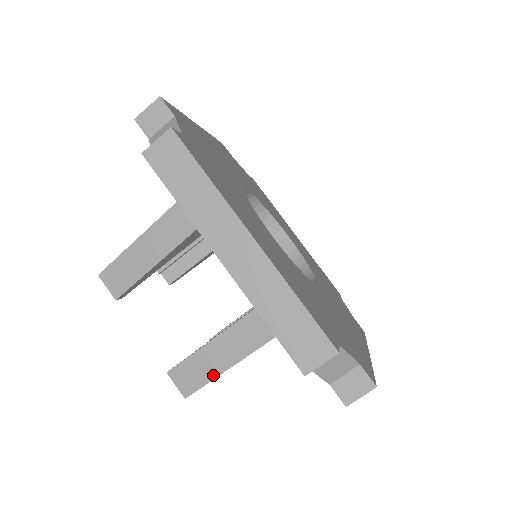
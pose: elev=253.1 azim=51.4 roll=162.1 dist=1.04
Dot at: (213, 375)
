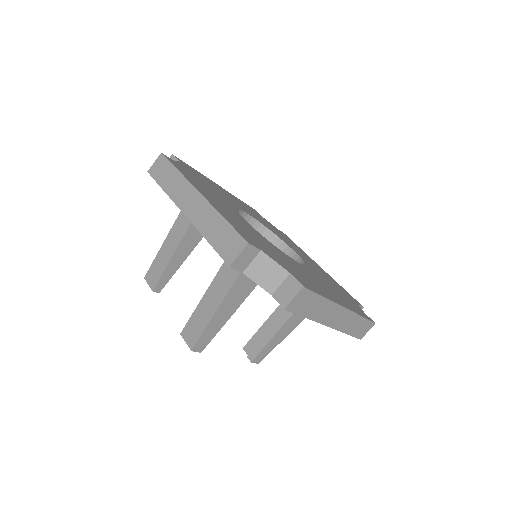
Dot at: (206, 323)
